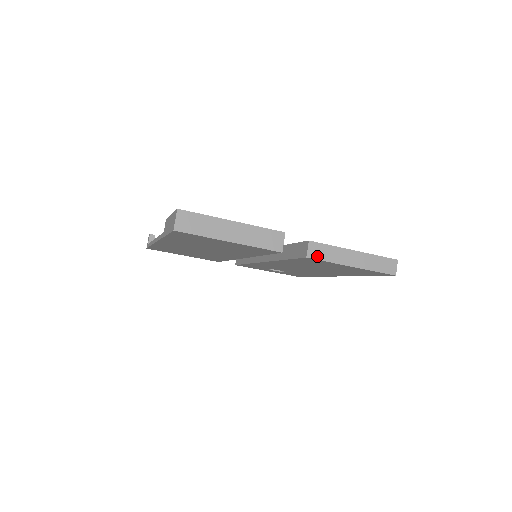
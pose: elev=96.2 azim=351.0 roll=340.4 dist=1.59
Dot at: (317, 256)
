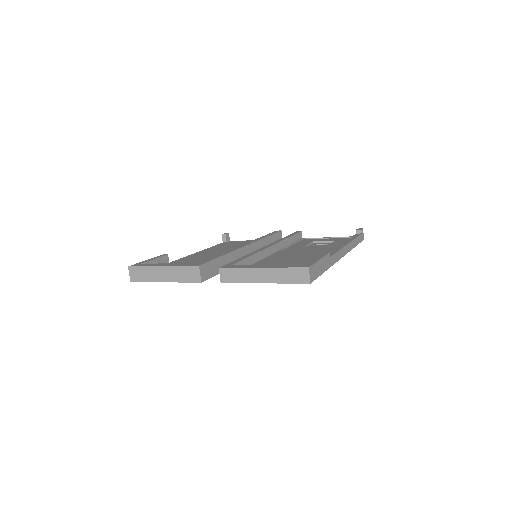
Dot at: (229, 280)
